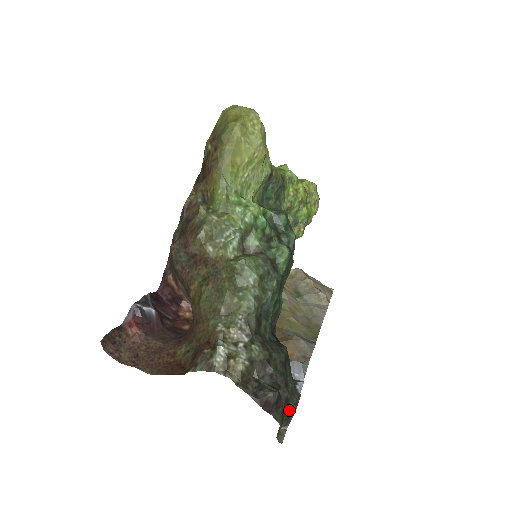
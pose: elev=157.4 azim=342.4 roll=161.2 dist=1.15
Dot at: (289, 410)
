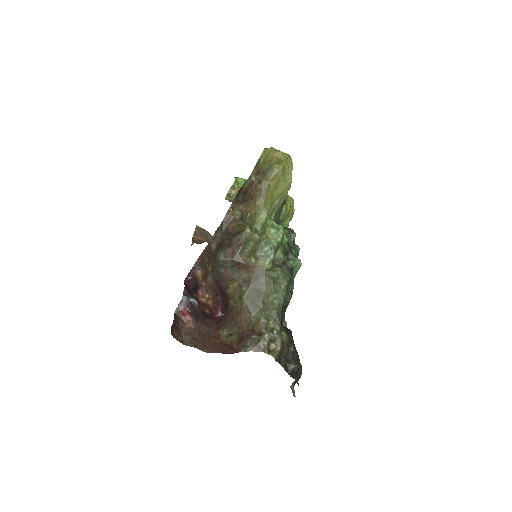
Dot at: (299, 375)
